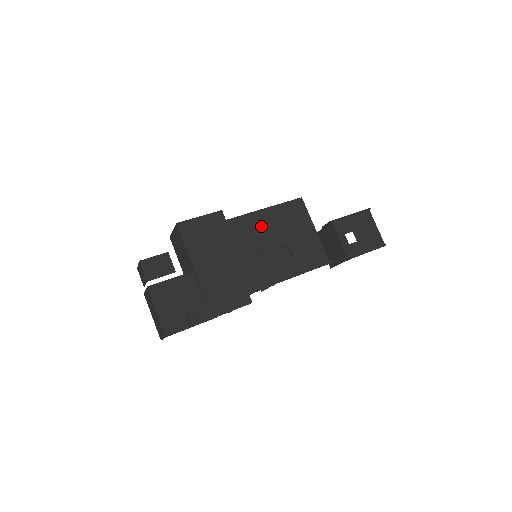
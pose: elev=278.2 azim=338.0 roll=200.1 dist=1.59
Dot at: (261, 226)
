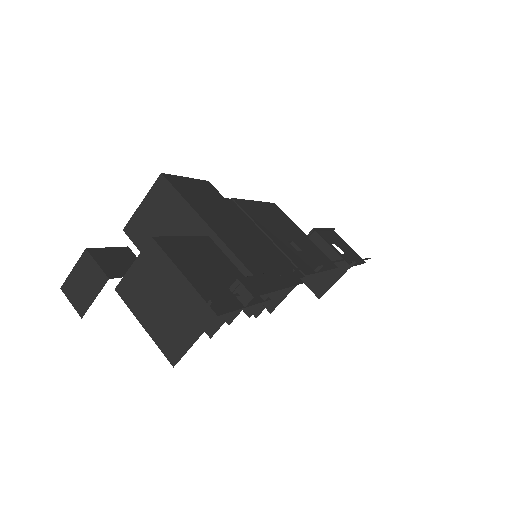
Dot at: (255, 214)
